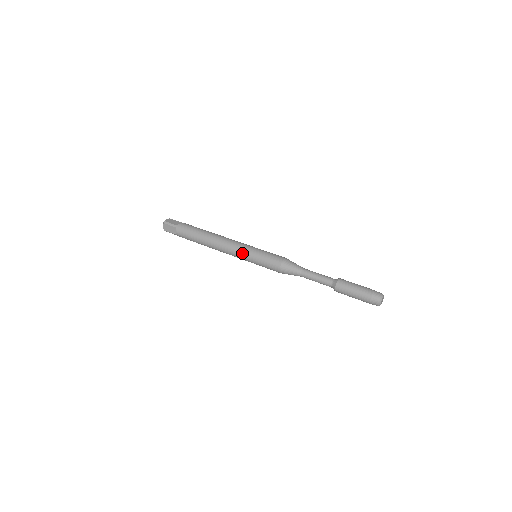
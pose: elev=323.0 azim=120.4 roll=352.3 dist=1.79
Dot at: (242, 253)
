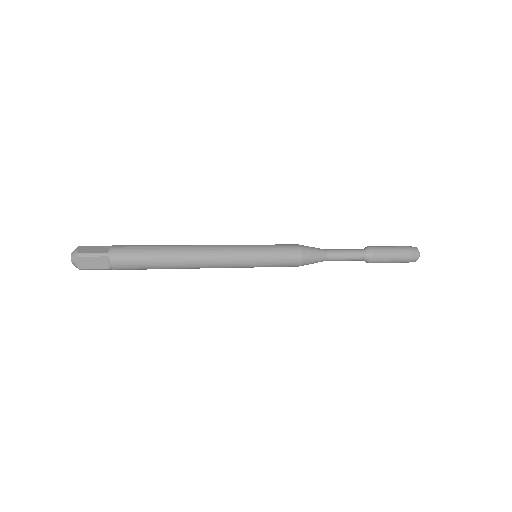
Dot at: occluded
